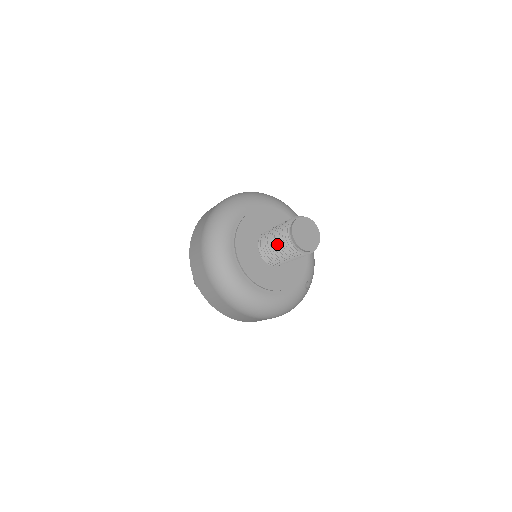
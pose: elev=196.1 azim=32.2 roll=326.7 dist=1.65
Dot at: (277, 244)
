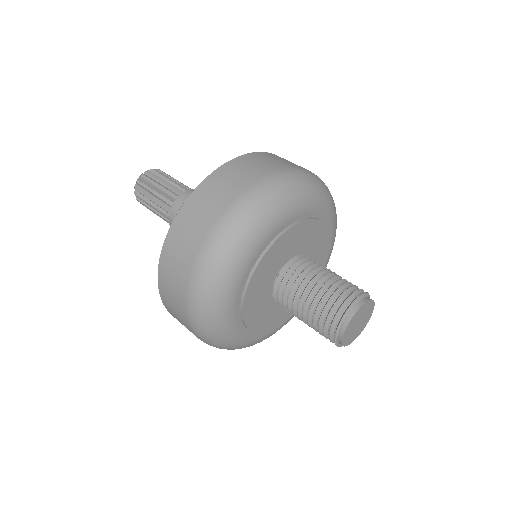
Dot at: (310, 323)
